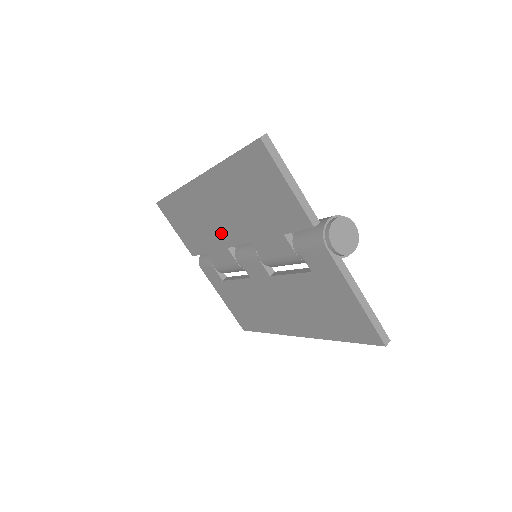
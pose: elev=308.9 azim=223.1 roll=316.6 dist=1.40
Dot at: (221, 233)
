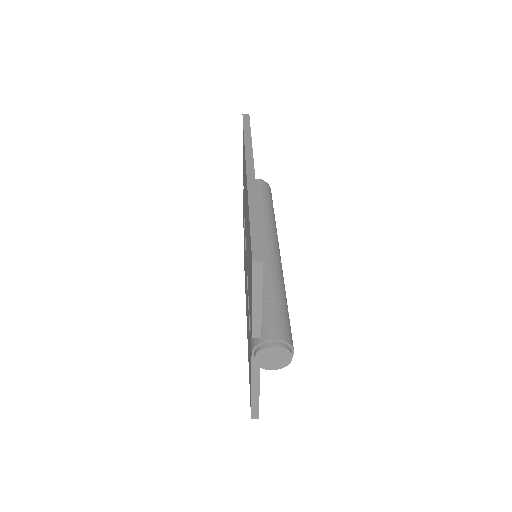
Dot at: occluded
